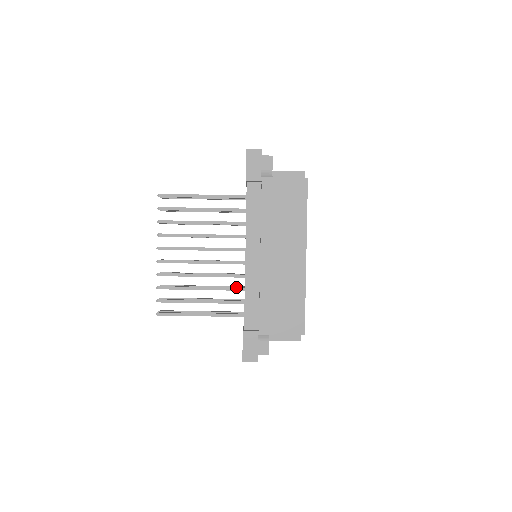
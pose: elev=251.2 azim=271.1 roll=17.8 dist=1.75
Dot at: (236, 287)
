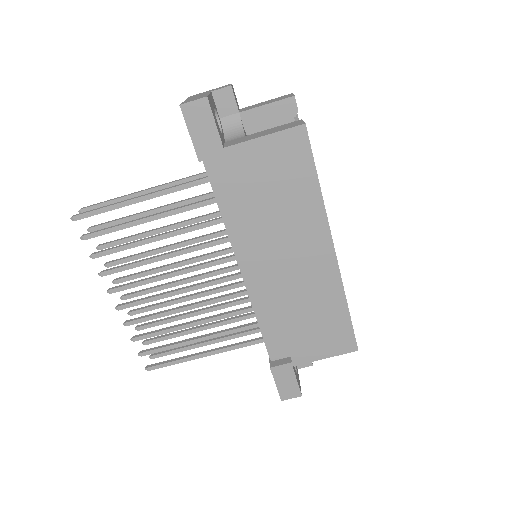
Dot at: (241, 309)
